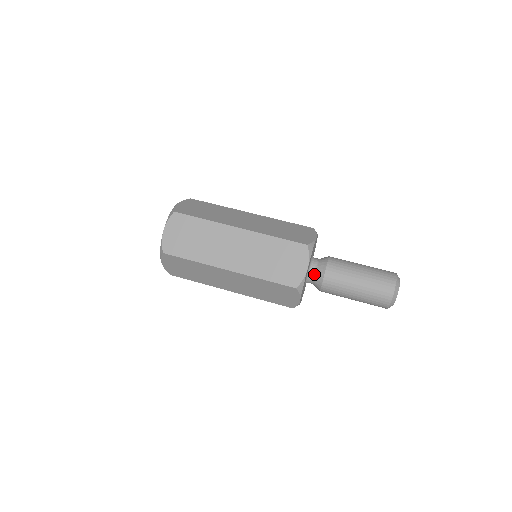
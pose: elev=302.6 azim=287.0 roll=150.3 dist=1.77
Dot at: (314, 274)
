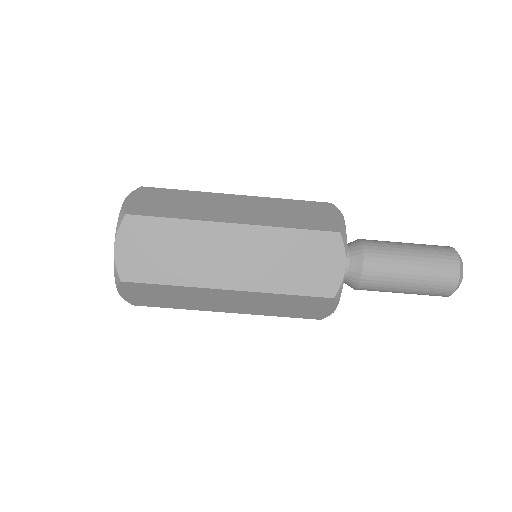
Dot at: (346, 269)
